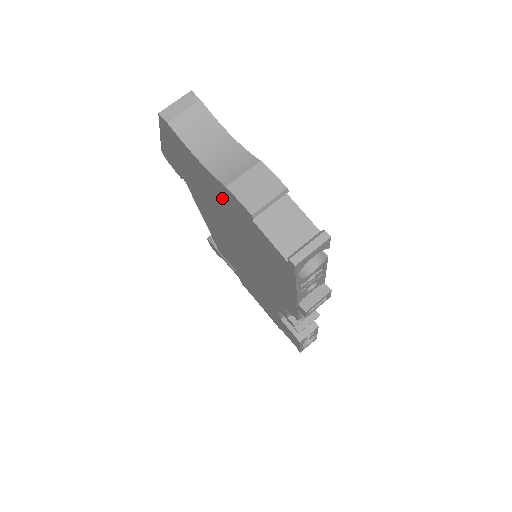
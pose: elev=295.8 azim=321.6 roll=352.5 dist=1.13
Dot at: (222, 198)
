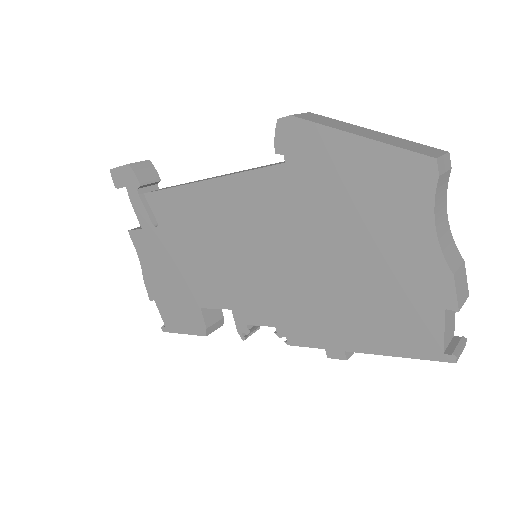
Dot at: (401, 257)
